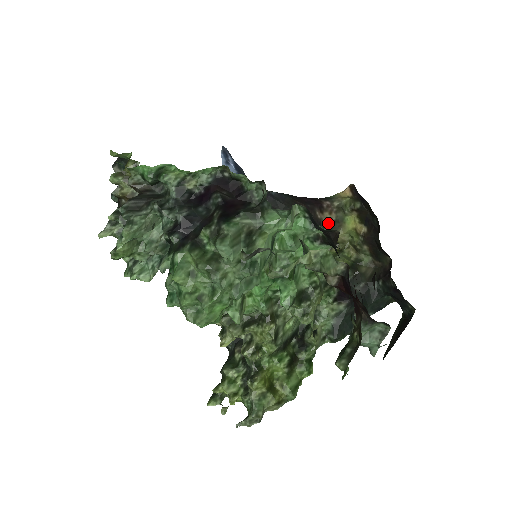
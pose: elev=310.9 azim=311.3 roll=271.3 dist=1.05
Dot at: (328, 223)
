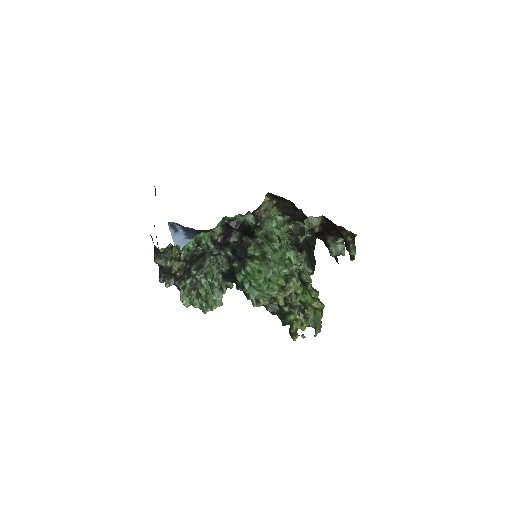
Dot at: occluded
